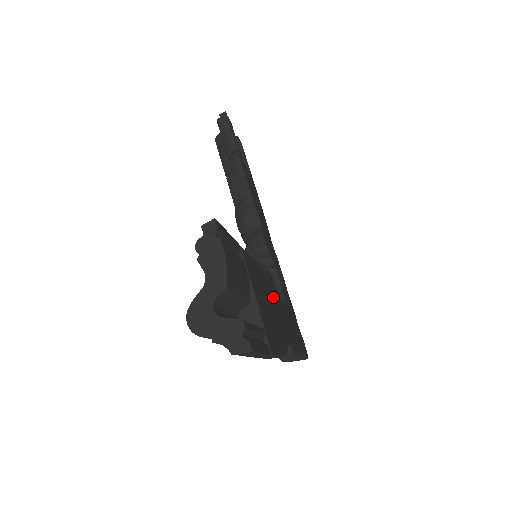
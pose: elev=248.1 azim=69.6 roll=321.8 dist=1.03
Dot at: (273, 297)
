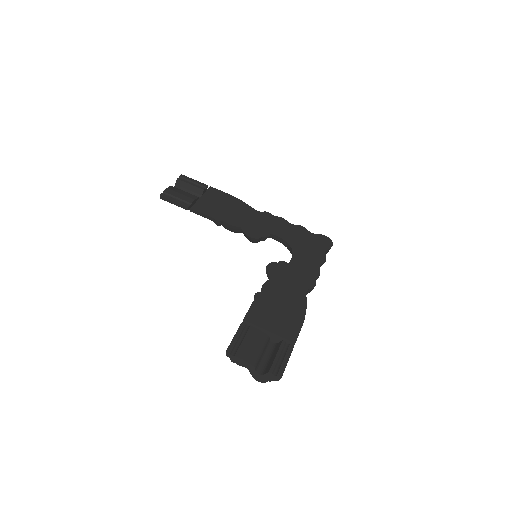
Dot at: (280, 284)
